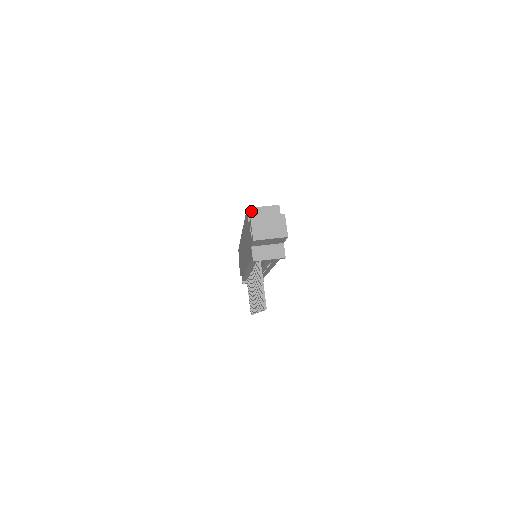
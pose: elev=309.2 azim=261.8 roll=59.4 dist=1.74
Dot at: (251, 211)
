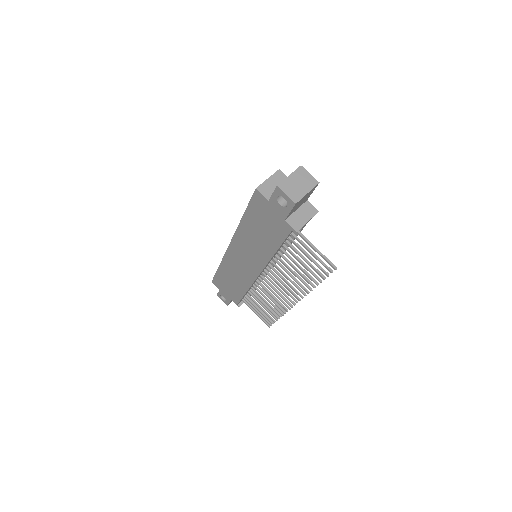
Dot at: (261, 189)
